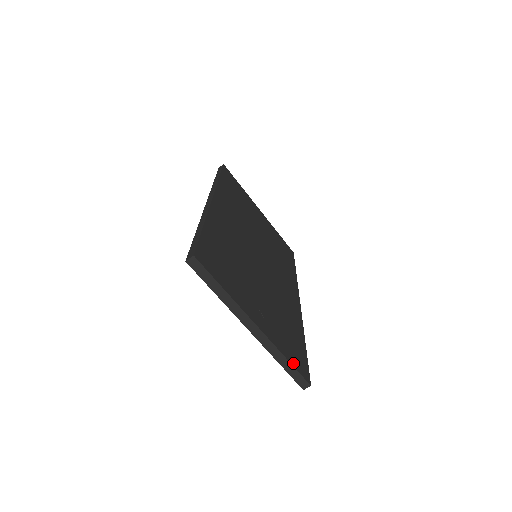
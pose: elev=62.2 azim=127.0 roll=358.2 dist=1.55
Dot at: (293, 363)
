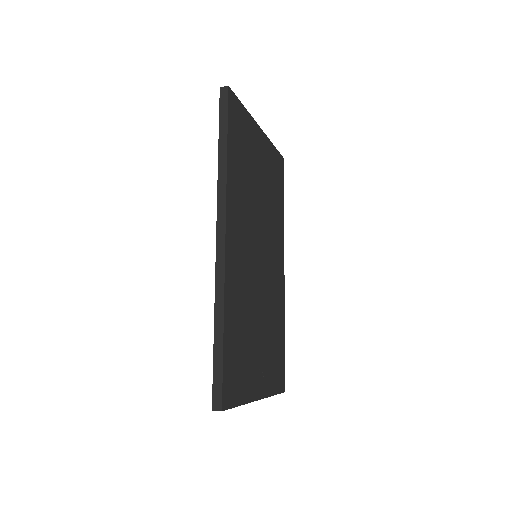
Dot at: (277, 390)
